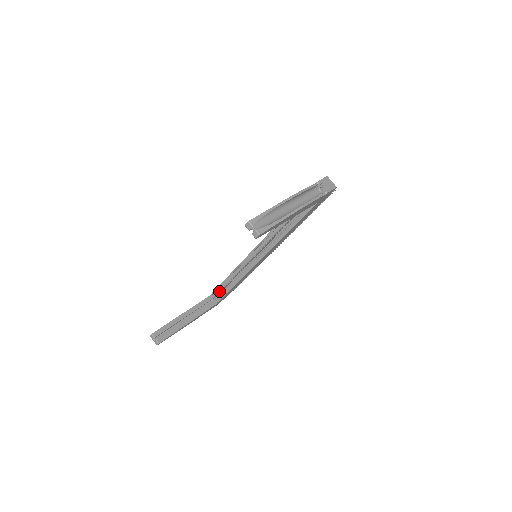
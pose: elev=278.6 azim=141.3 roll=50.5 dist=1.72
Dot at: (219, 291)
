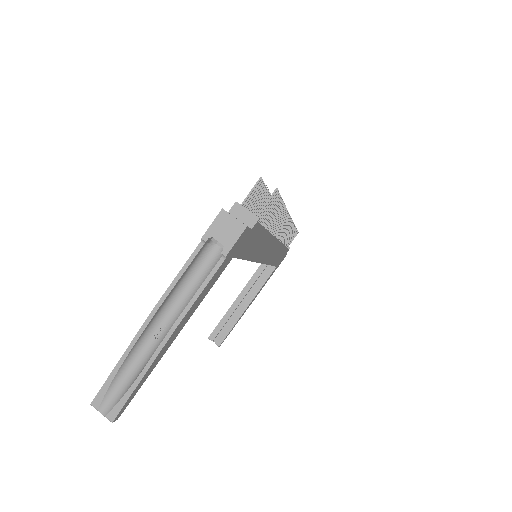
Dot at: occluded
